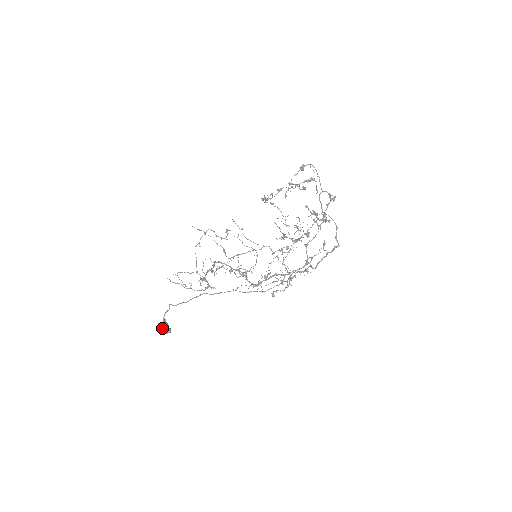
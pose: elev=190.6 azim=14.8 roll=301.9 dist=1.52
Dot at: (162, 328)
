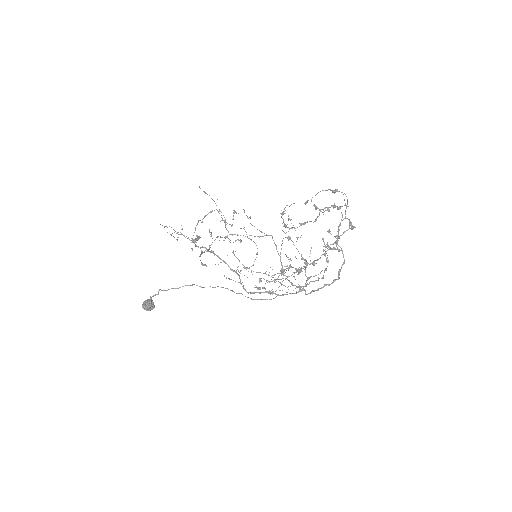
Dot at: (147, 308)
